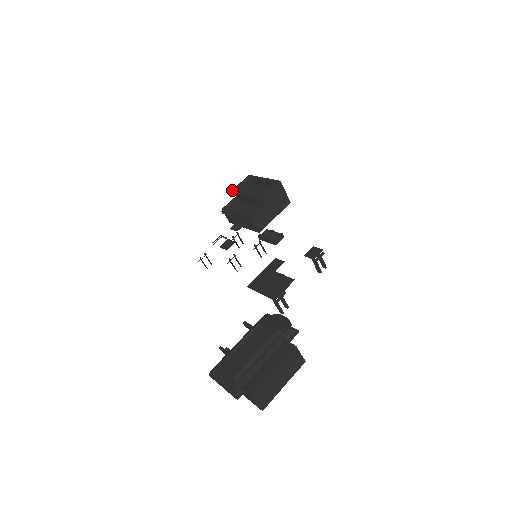
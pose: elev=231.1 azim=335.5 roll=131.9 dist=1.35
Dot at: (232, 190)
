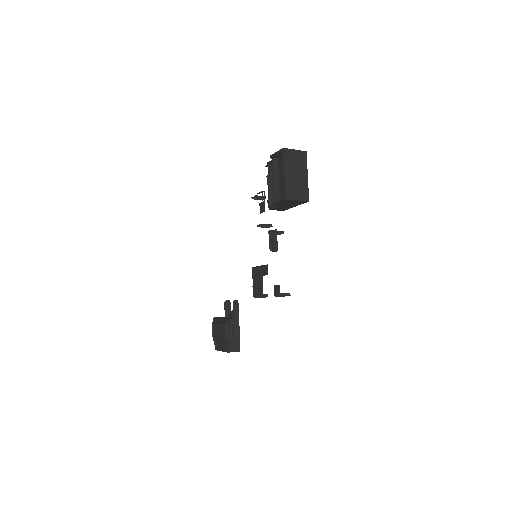
Dot at: (270, 156)
